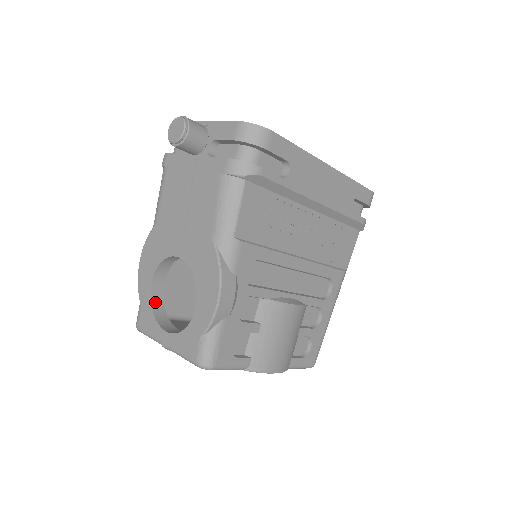
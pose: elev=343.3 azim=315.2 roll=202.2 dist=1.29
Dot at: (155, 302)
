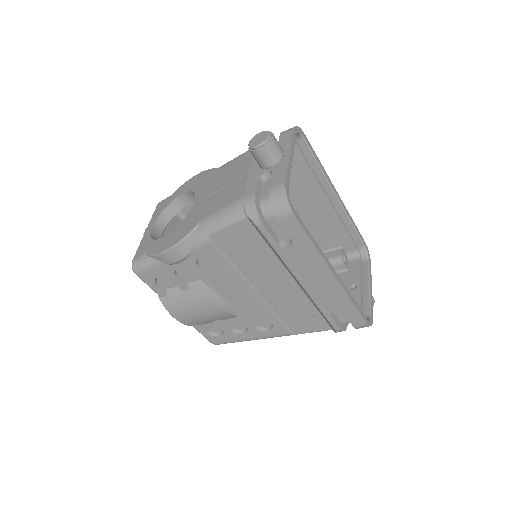
Dot at: (174, 205)
